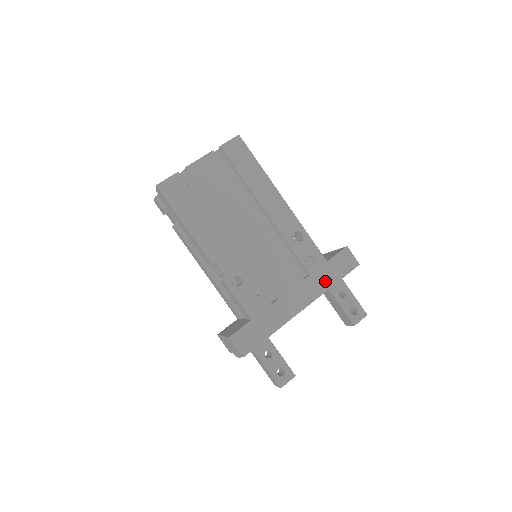
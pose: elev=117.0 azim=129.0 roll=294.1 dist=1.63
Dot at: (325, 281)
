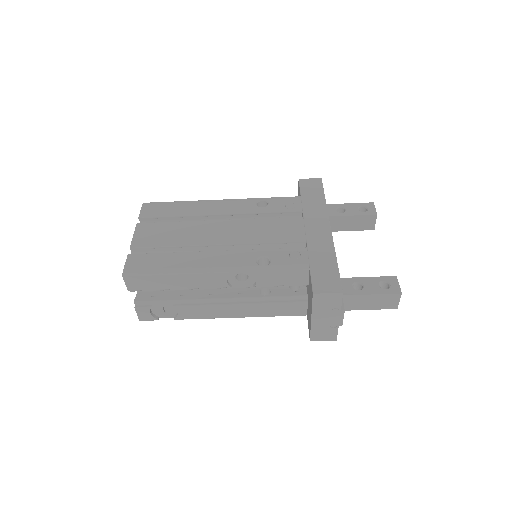
Dot at: (317, 204)
